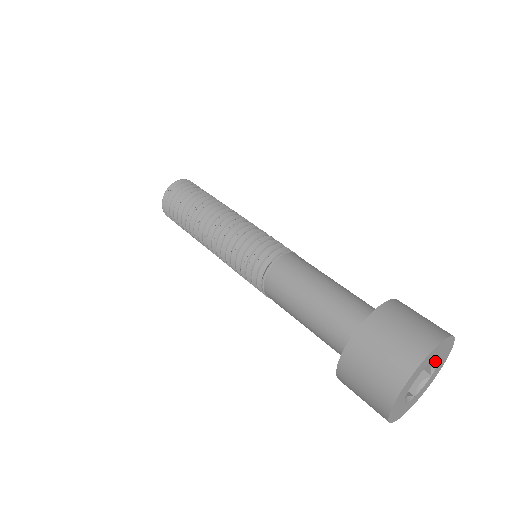
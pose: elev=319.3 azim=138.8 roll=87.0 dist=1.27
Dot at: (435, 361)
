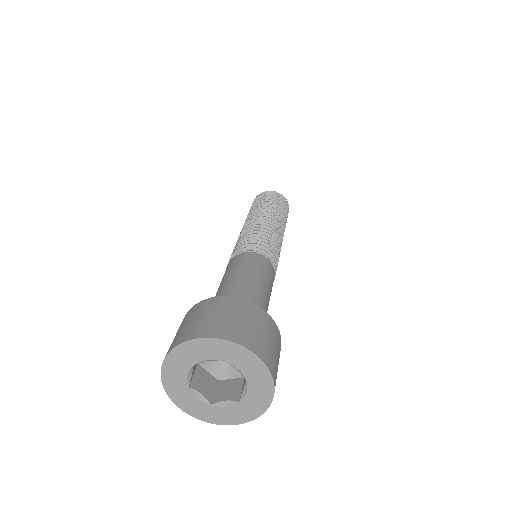
Dot at: (245, 384)
